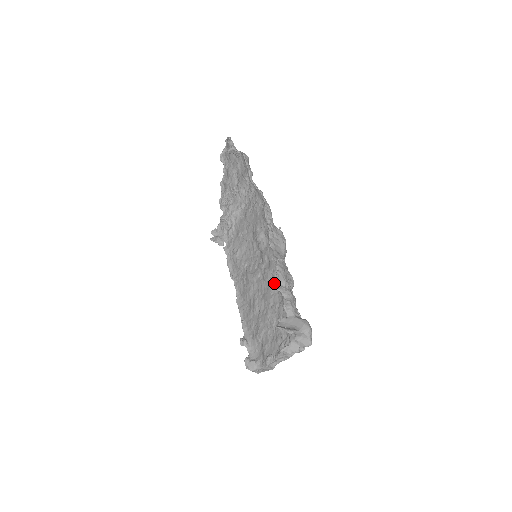
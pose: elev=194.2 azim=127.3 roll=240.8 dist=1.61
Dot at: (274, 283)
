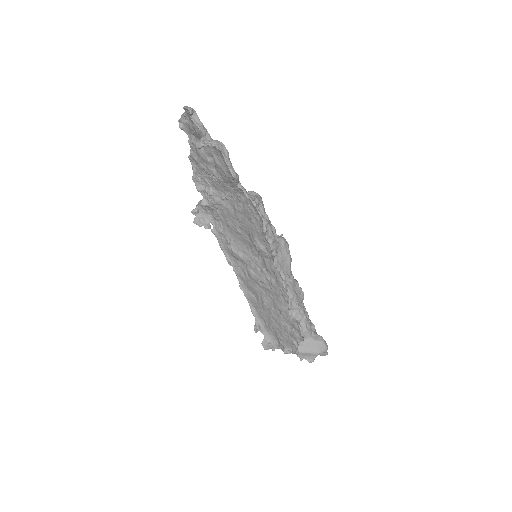
Dot at: (285, 300)
